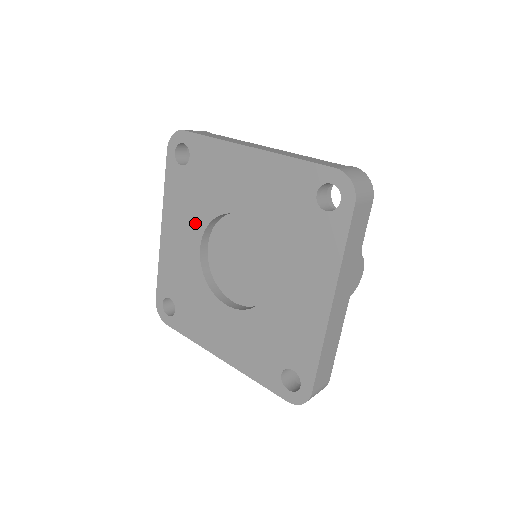
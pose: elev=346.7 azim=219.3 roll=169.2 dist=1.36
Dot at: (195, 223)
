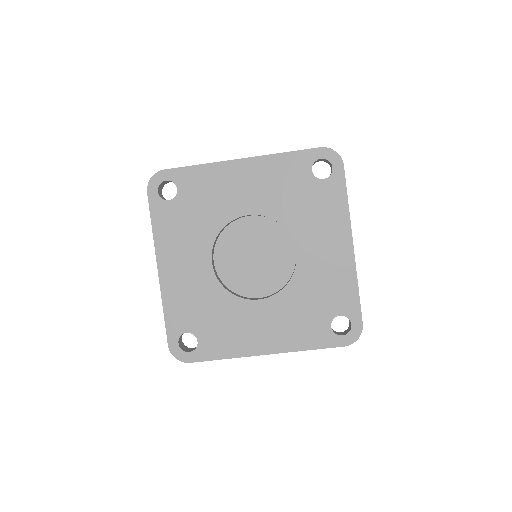
Dot at: (200, 244)
